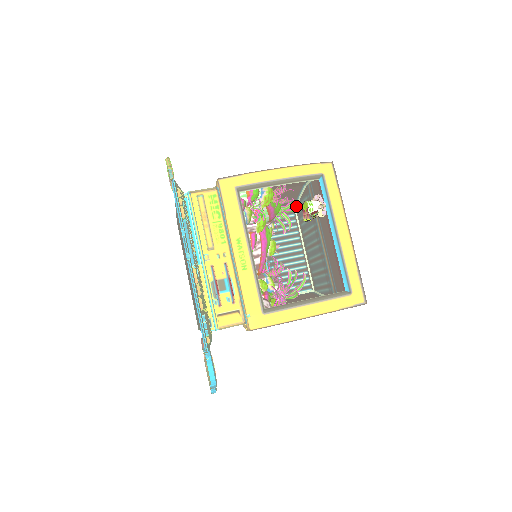
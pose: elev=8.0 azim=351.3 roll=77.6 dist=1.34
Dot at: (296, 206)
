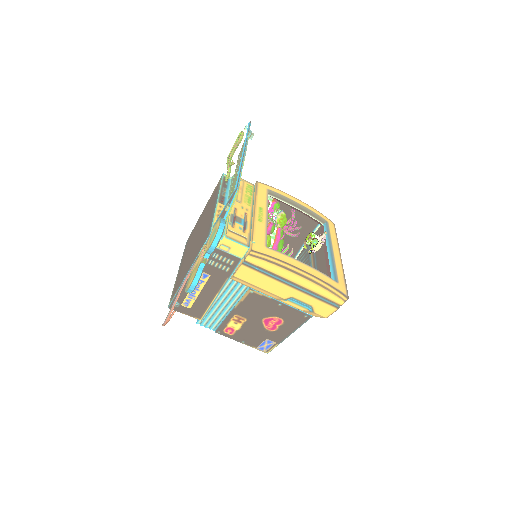
Dot at: occluded
